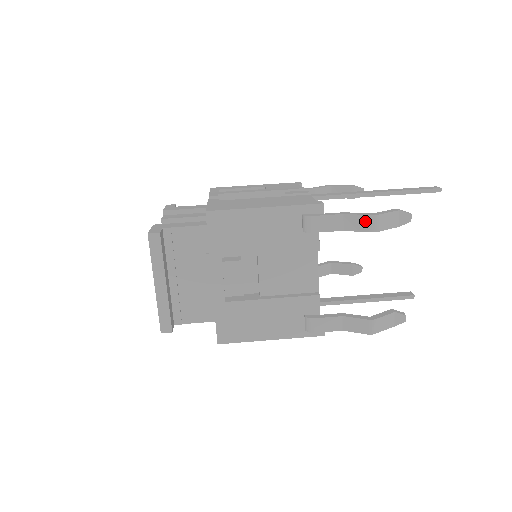
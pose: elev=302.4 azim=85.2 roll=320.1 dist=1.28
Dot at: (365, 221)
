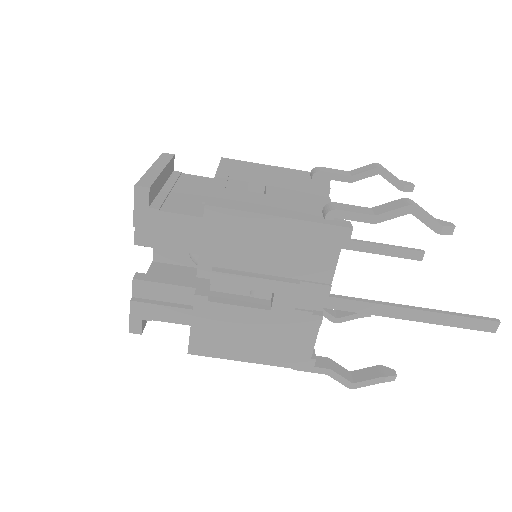
Dot at: (342, 381)
